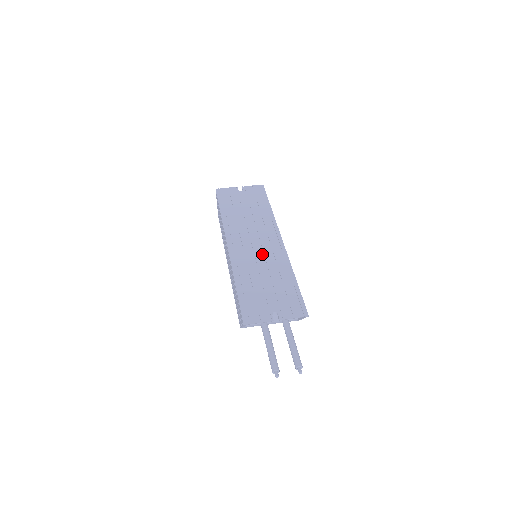
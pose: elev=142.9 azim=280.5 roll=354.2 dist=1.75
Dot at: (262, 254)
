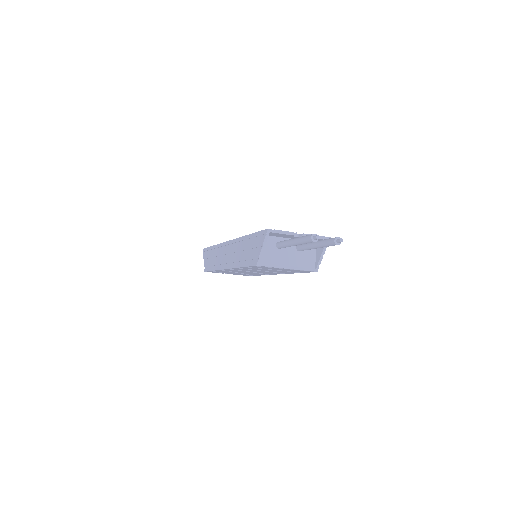
Dot at: occluded
